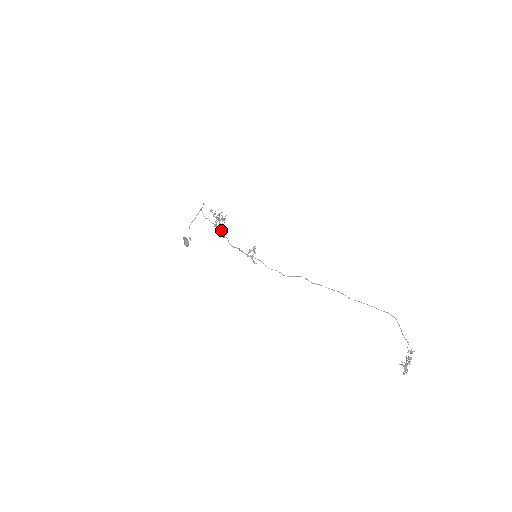
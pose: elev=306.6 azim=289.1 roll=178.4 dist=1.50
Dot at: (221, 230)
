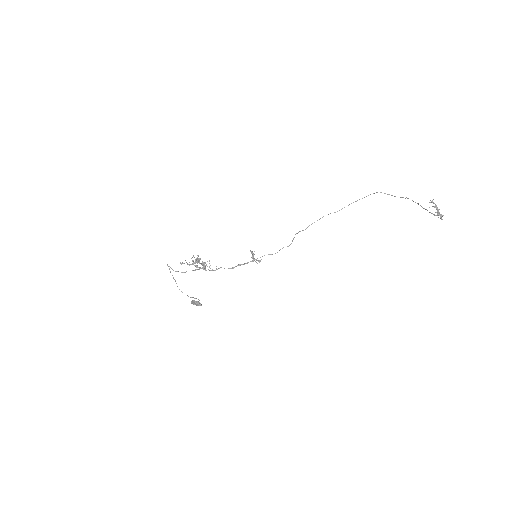
Dot at: occluded
